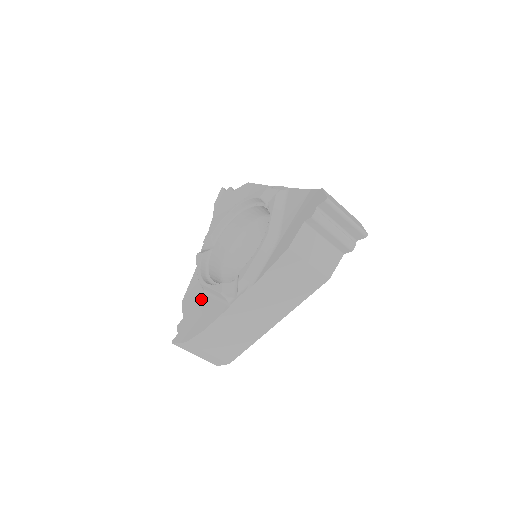
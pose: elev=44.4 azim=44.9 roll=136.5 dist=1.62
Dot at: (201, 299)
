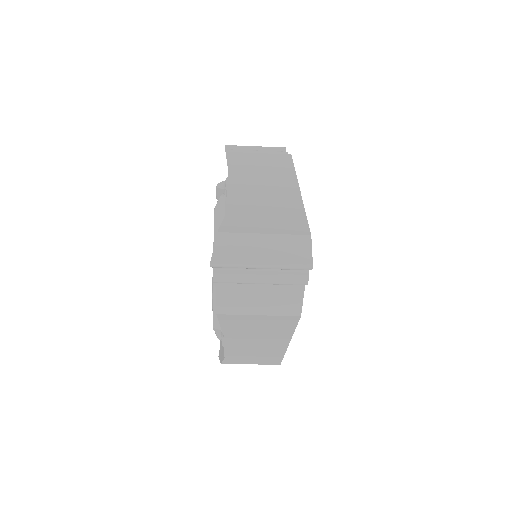
Dot at: occluded
